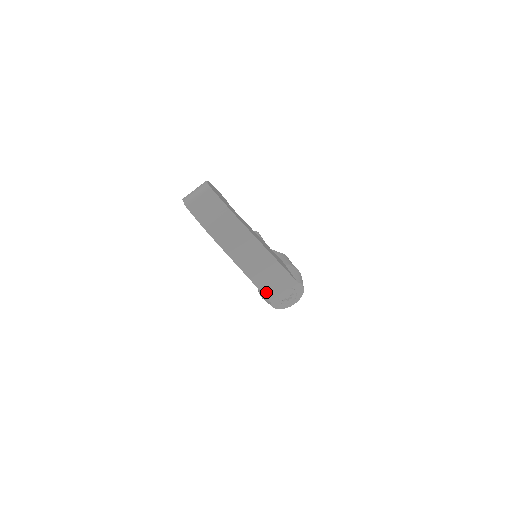
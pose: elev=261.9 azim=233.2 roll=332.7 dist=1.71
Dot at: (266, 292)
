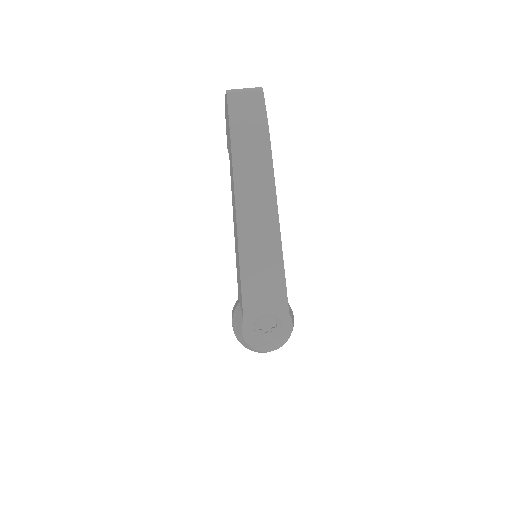
Dot at: (246, 297)
